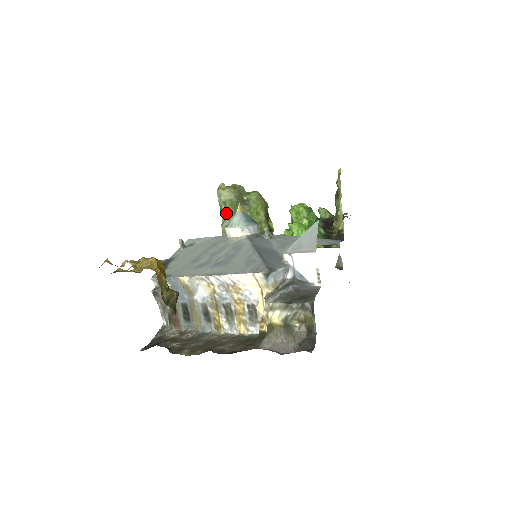
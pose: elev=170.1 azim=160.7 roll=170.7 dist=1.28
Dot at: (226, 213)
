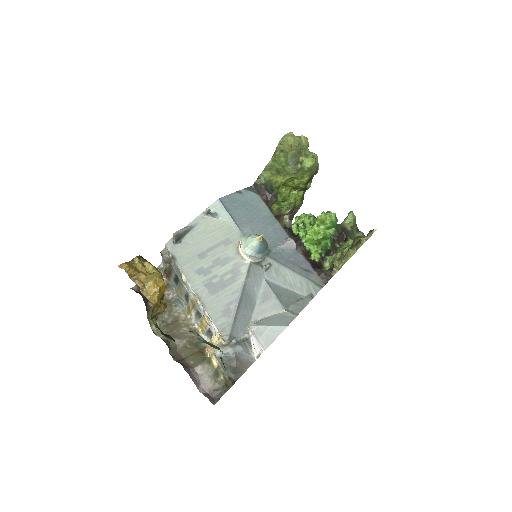
Dot at: (276, 160)
